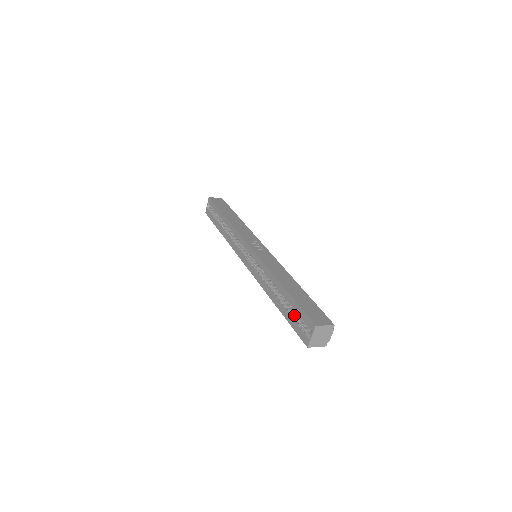
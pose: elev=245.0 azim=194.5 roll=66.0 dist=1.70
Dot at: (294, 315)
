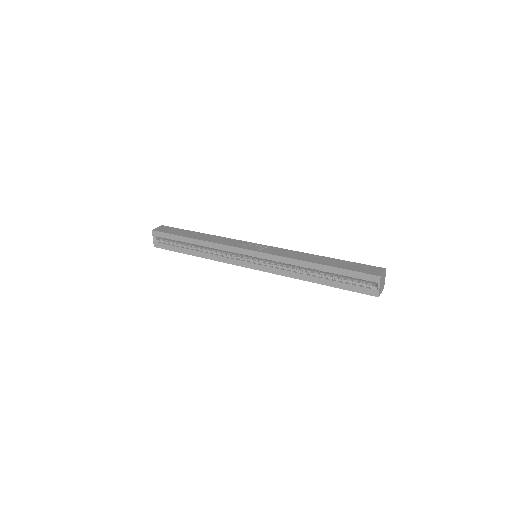
Dot at: (346, 281)
